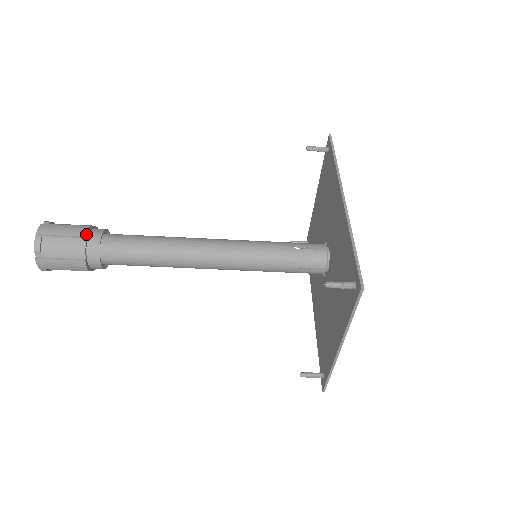
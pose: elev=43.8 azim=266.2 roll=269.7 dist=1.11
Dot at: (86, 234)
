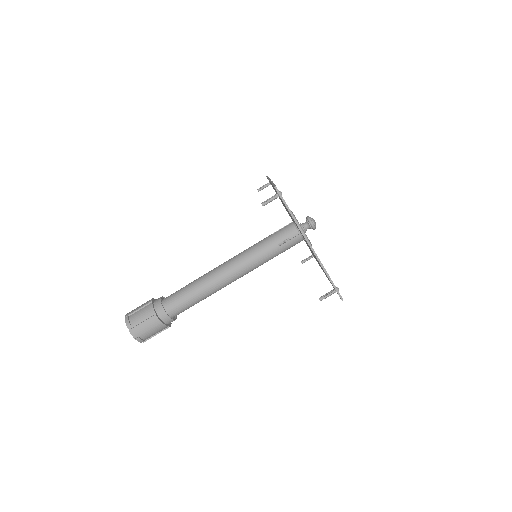
Dot at: (151, 300)
